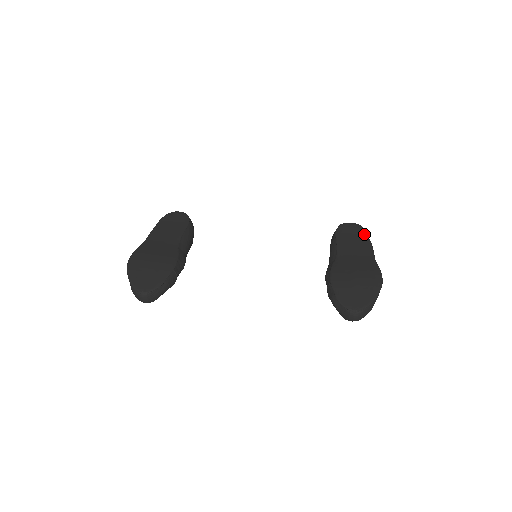
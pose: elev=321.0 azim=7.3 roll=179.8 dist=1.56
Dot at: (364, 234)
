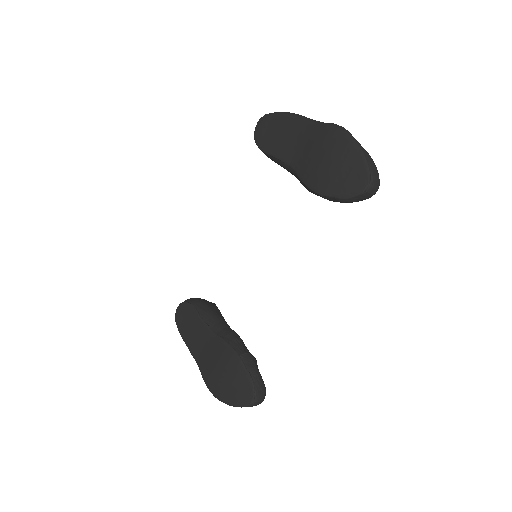
Dot at: (276, 118)
